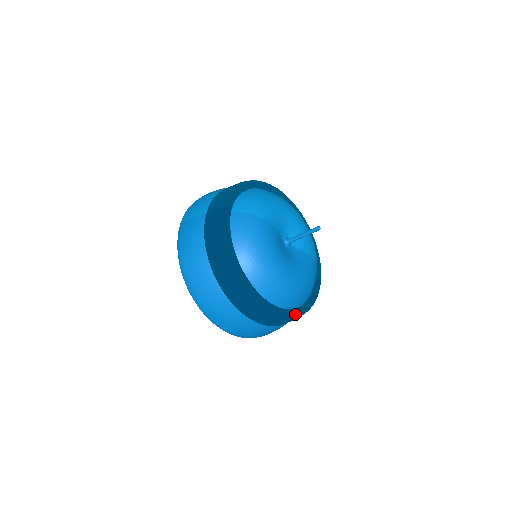
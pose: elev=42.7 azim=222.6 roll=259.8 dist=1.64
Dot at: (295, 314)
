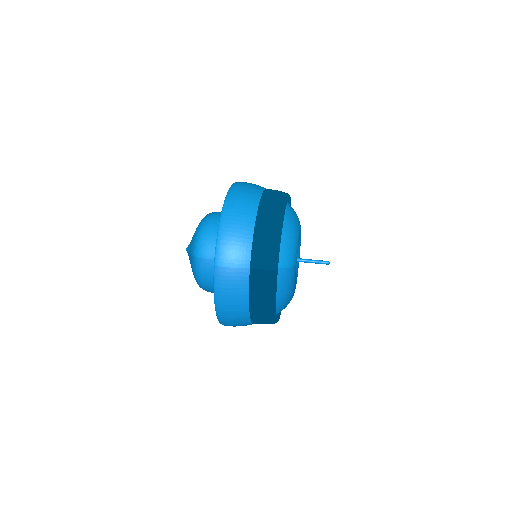
Dot at: occluded
